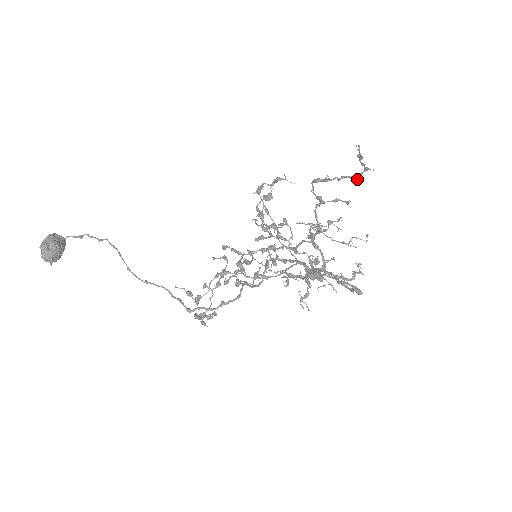
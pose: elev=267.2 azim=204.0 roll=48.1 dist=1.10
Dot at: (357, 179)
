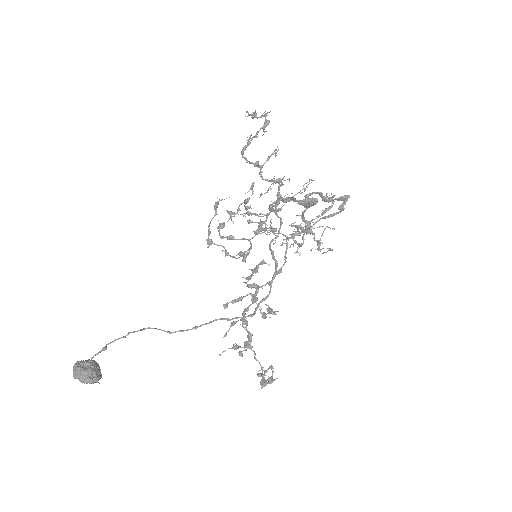
Dot at: (267, 124)
